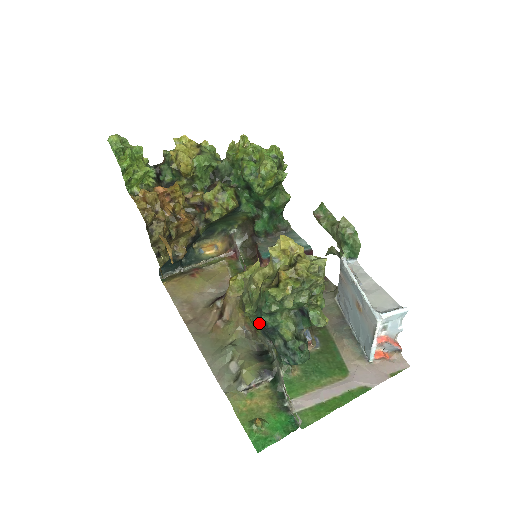
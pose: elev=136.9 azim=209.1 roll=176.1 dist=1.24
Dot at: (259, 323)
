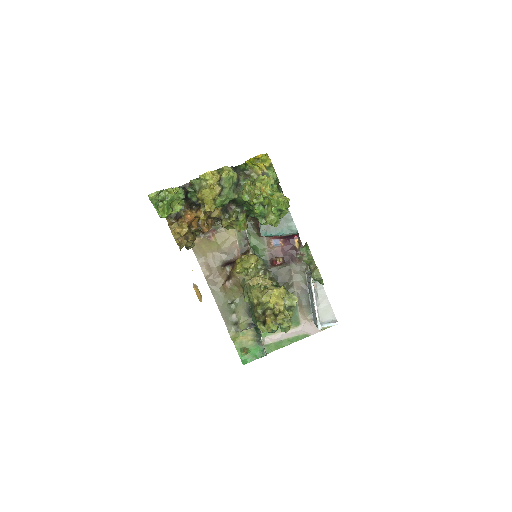
Dot at: occluded
